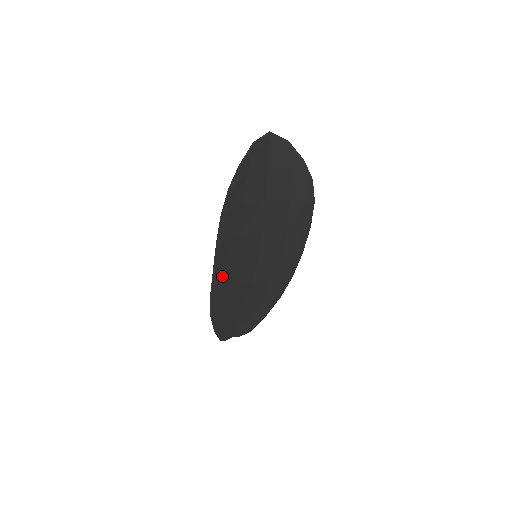
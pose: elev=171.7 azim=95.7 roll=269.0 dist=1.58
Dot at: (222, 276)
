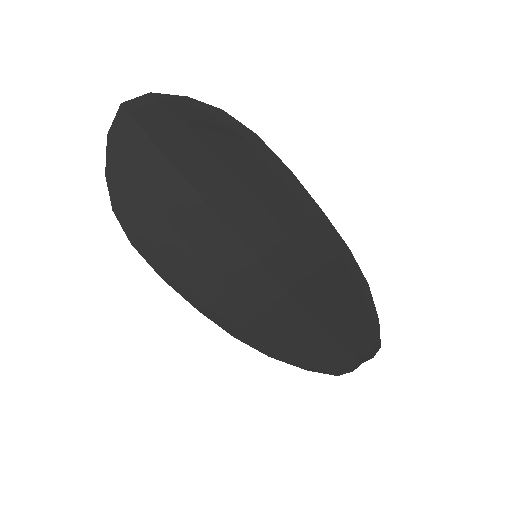
Dot at: (221, 308)
